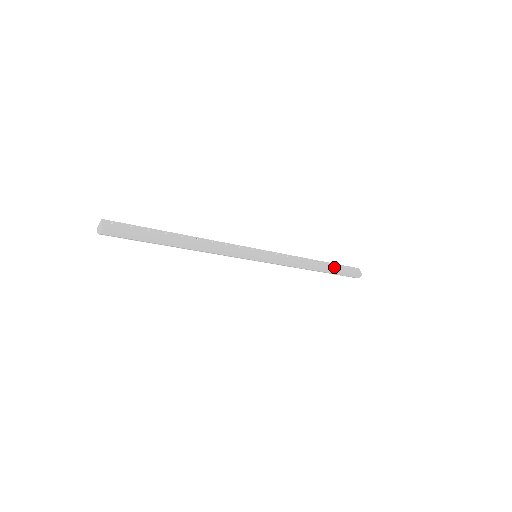
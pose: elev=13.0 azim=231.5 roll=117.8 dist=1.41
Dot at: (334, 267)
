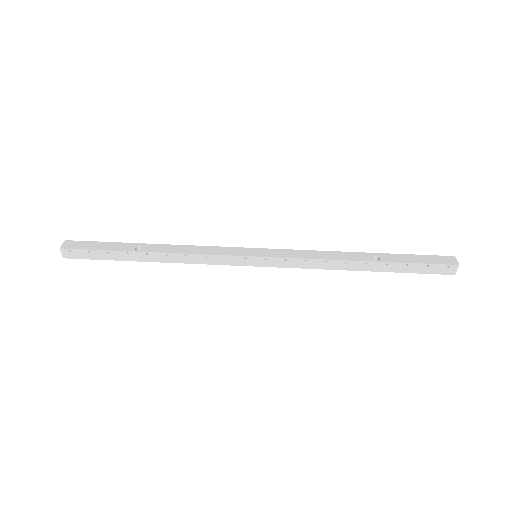
Dot at: (395, 268)
